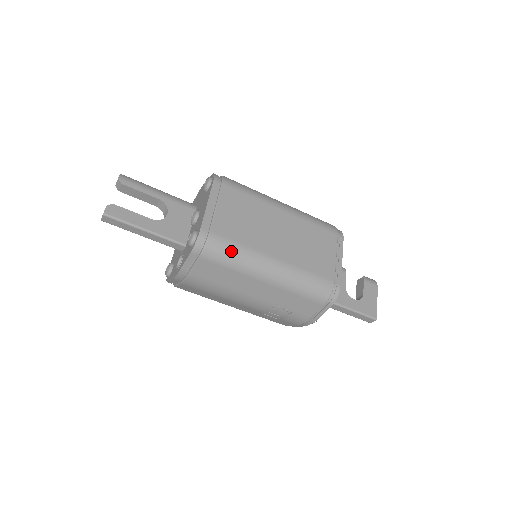
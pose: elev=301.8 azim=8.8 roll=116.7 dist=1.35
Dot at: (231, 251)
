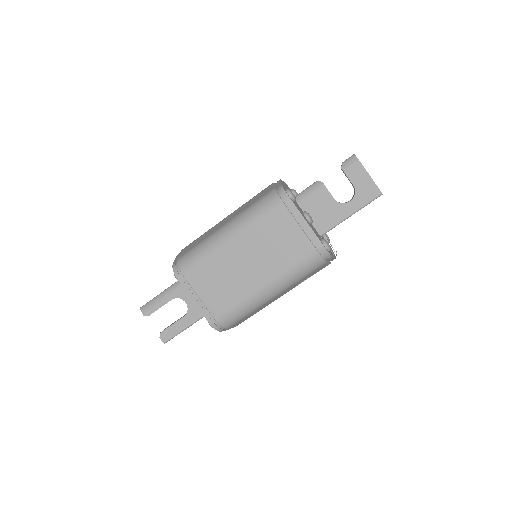
Dot at: (237, 313)
